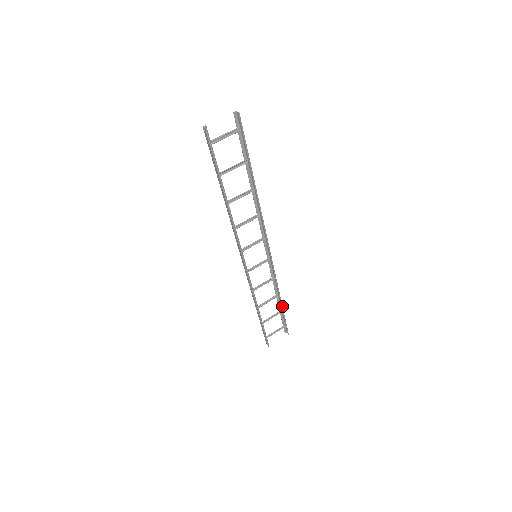
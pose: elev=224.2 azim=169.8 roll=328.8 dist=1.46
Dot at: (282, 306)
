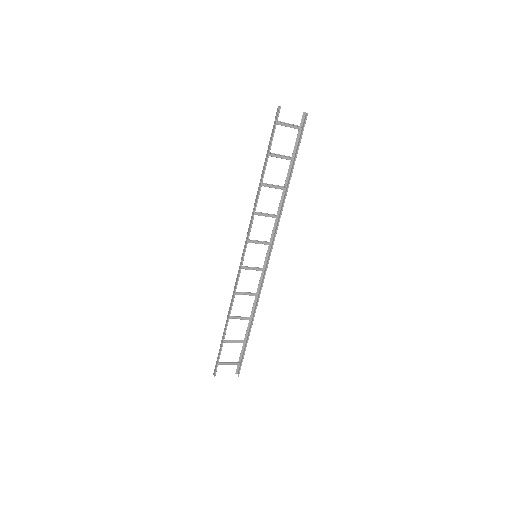
Dot at: occluded
